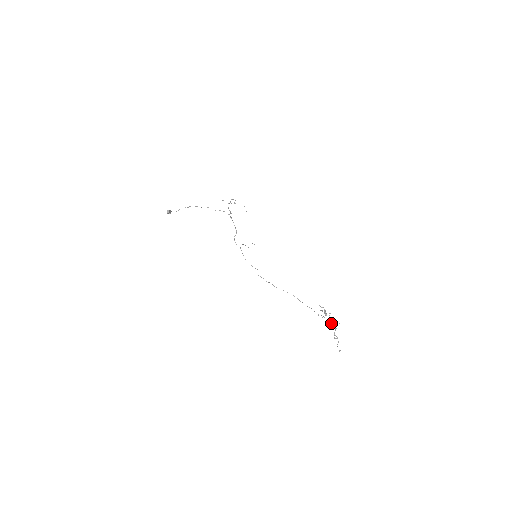
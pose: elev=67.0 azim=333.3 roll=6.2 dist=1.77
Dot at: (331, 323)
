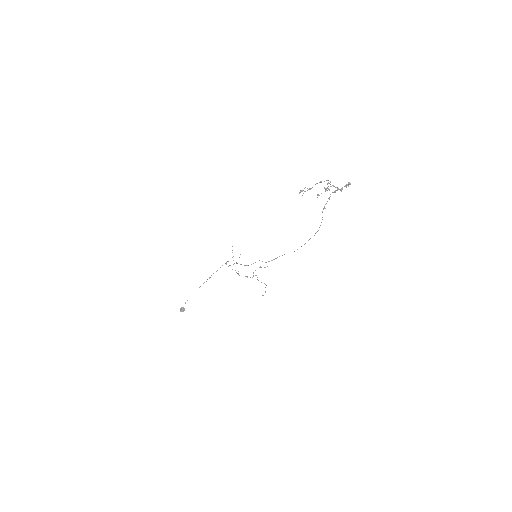
Dot at: occluded
